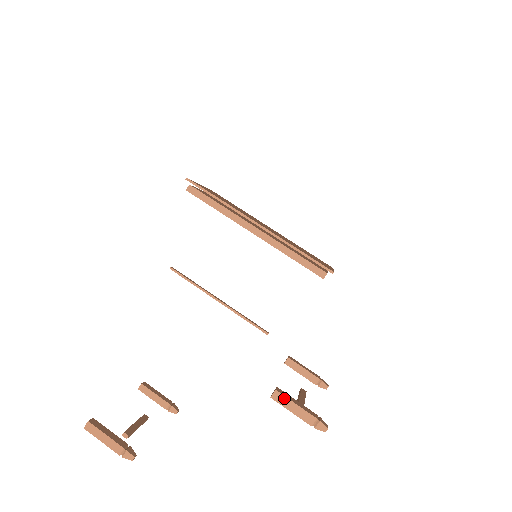
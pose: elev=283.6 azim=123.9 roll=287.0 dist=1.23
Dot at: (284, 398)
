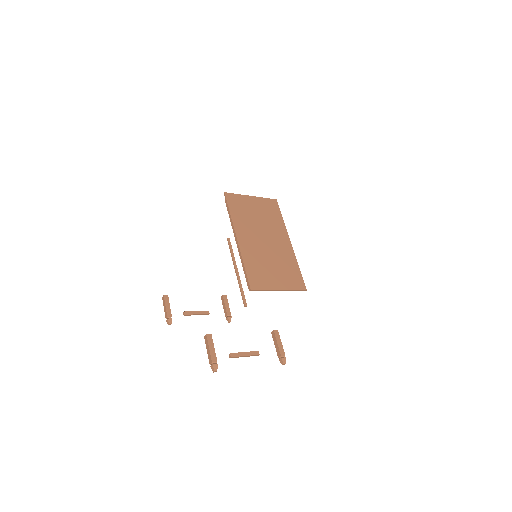
Dot at: (207, 341)
